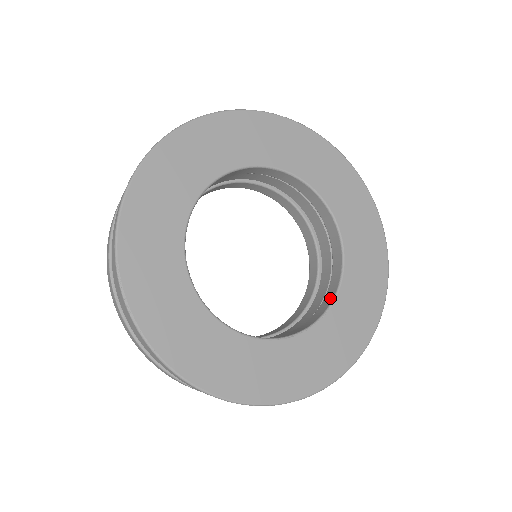
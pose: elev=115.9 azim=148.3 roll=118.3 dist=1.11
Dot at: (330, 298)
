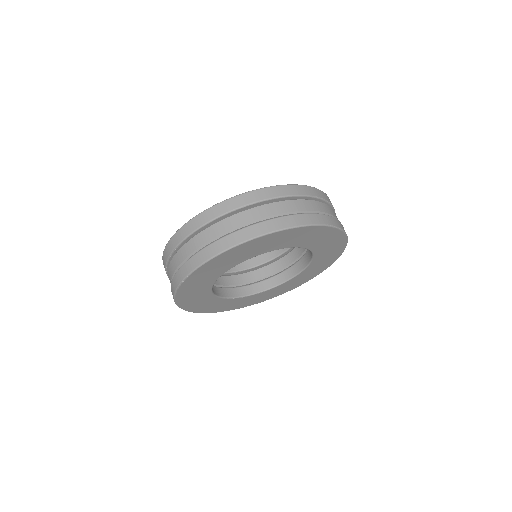
Dot at: (268, 286)
